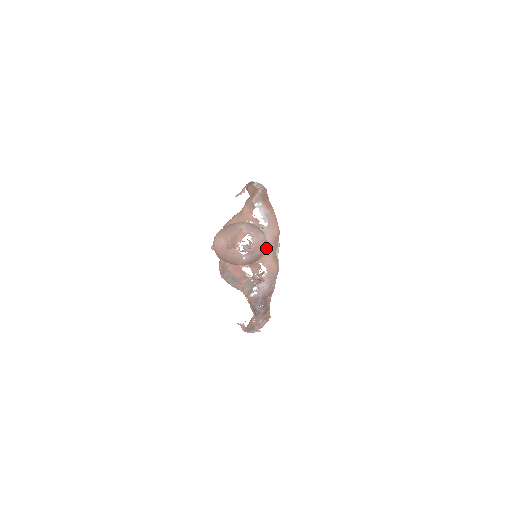
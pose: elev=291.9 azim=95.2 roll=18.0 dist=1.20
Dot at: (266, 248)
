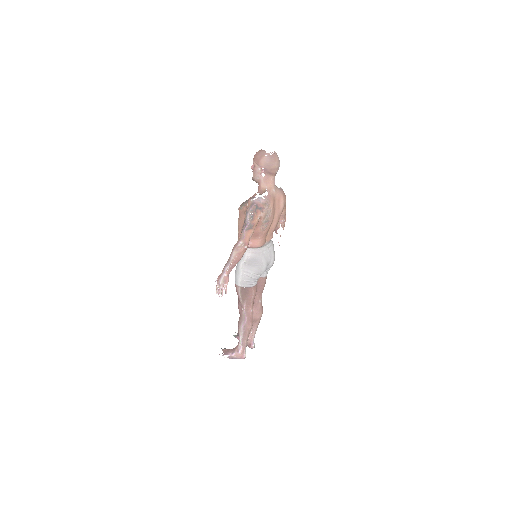
Dot at: (274, 188)
